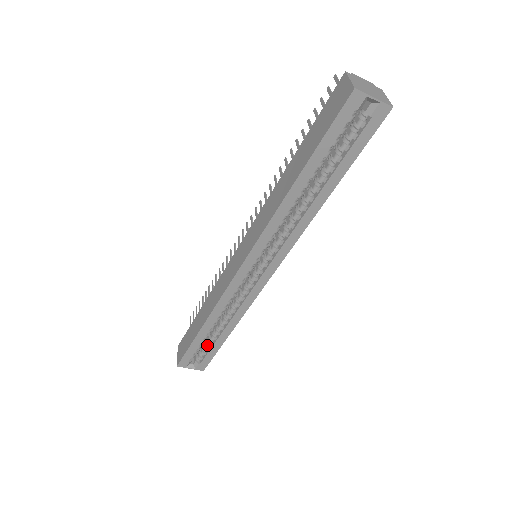
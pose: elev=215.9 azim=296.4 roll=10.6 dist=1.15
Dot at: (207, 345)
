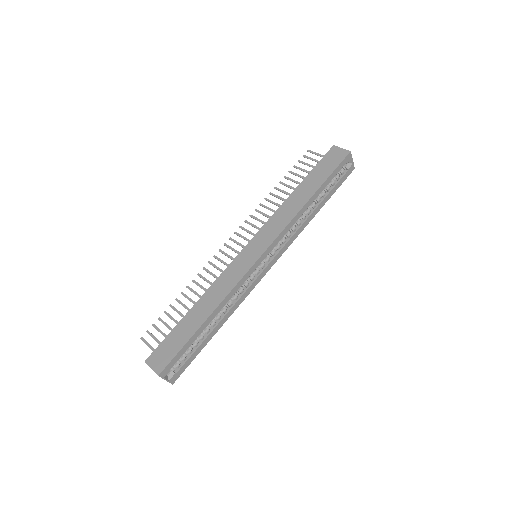
Dot at: (191, 348)
